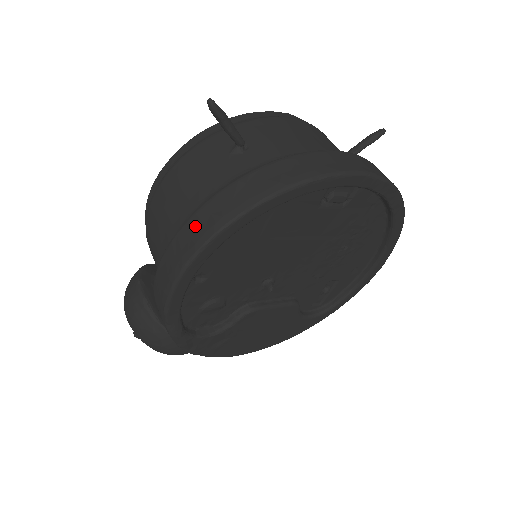
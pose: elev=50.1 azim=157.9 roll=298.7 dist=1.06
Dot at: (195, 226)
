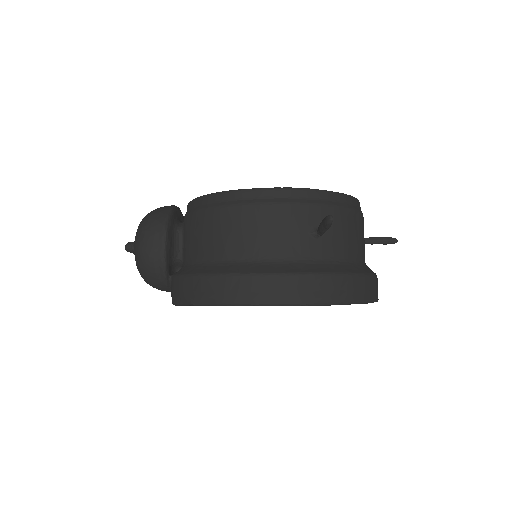
Dot at: (259, 286)
